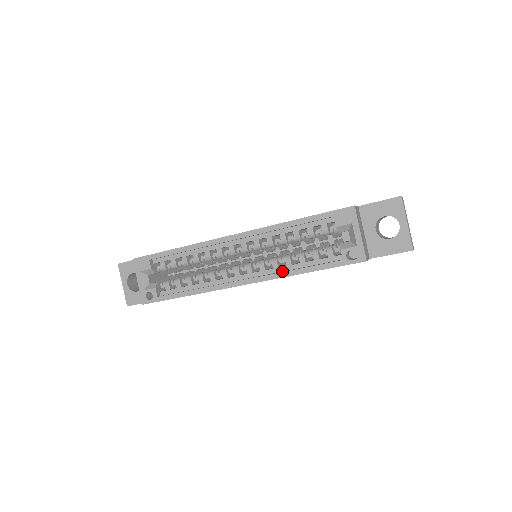
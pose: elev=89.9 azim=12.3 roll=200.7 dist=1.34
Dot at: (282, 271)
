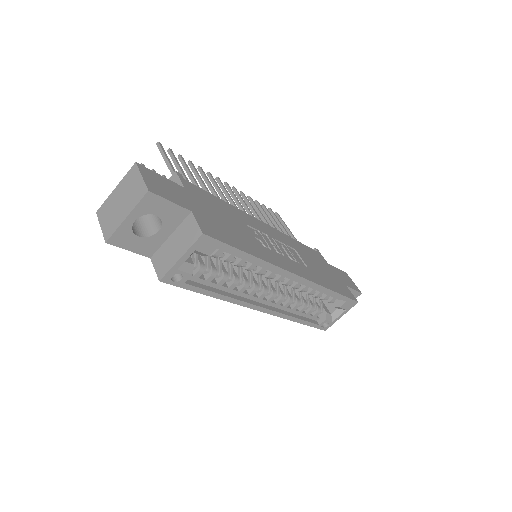
Dot at: (286, 311)
